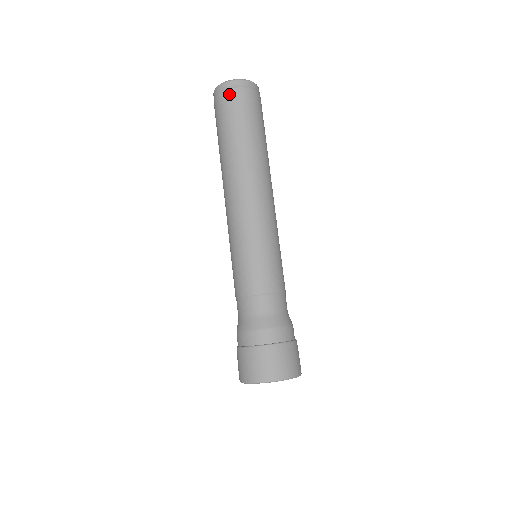
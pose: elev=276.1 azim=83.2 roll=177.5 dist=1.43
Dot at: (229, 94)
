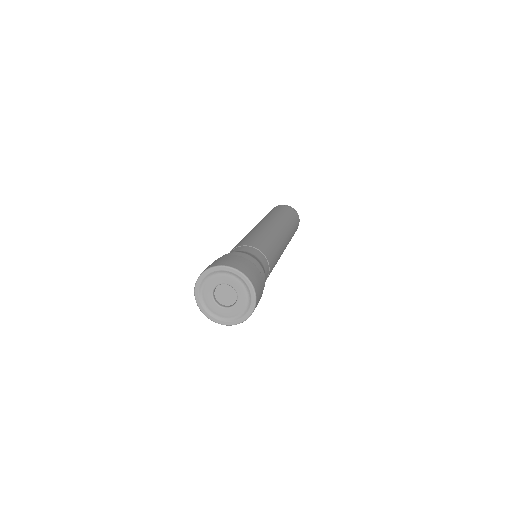
Dot at: (281, 206)
